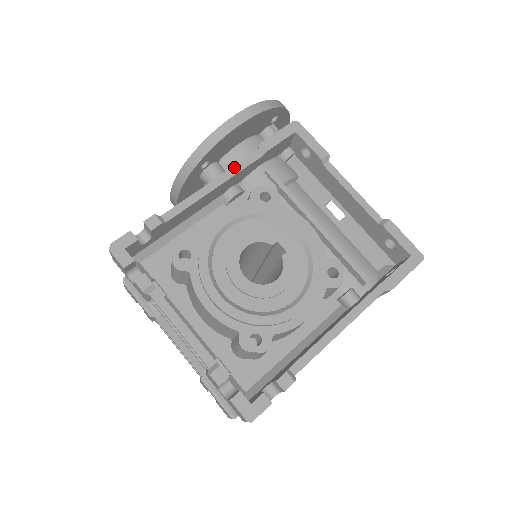
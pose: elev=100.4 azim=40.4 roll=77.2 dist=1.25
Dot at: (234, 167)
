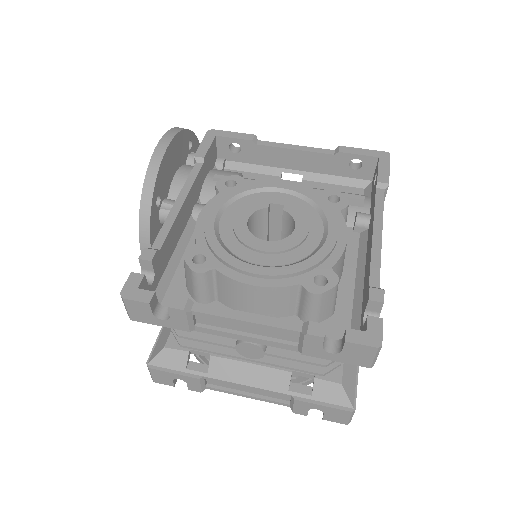
Dot at: (186, 182)
